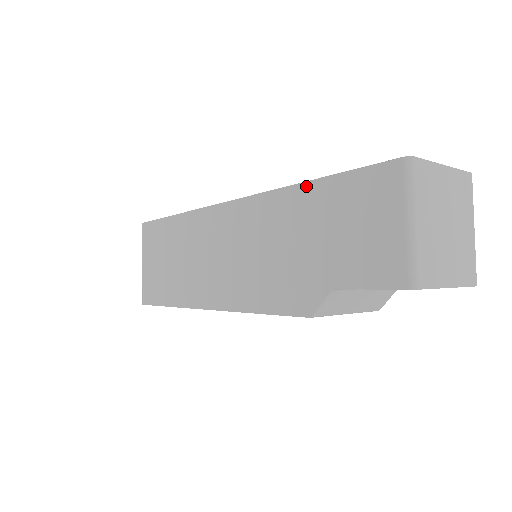
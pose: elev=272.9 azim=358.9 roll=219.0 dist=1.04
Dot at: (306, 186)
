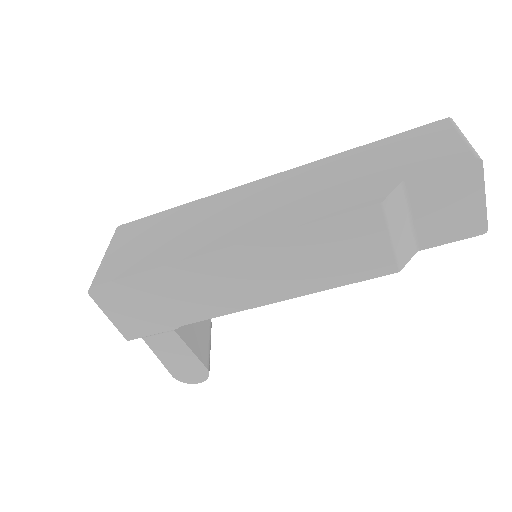
Dot at: (362, 147)
